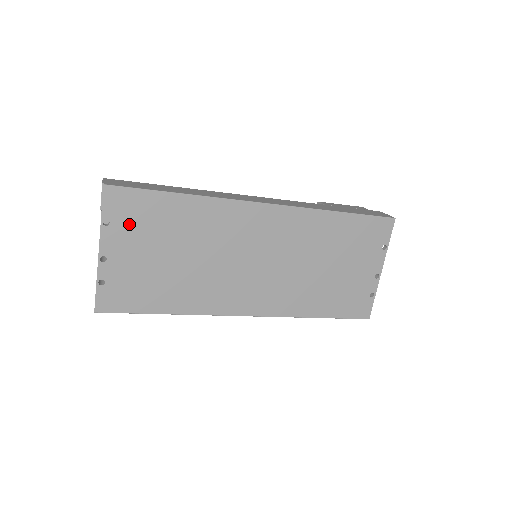
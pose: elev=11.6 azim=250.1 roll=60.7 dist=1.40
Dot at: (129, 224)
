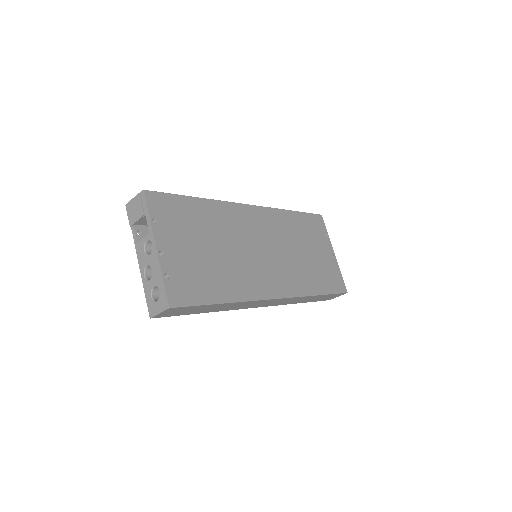
Dot at: (171, 222)
